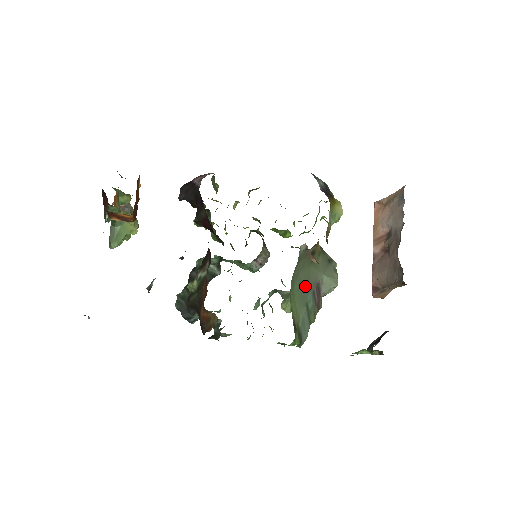
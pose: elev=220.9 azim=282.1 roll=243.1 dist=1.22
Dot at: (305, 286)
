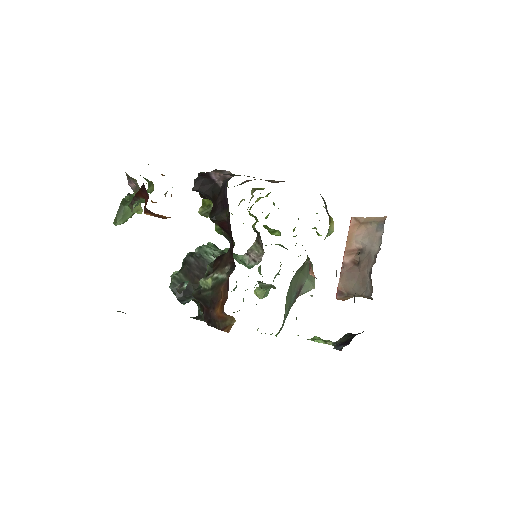
Dot at: (293, 288)
